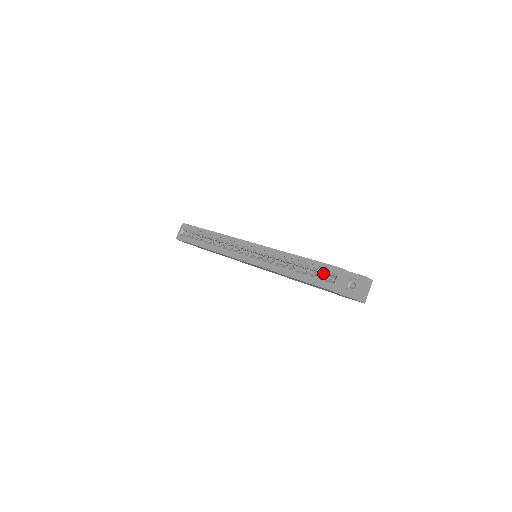
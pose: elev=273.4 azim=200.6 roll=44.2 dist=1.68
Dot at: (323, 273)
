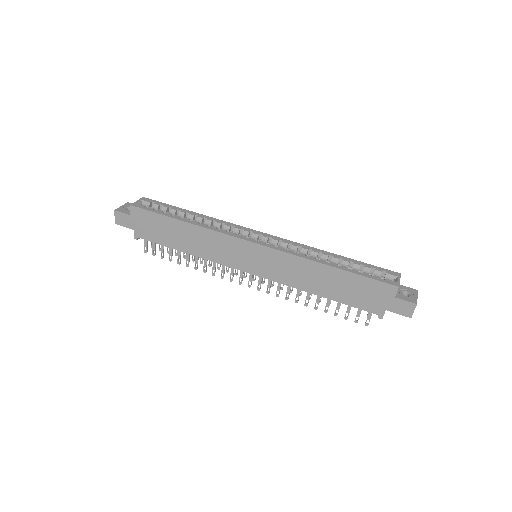
Dot at: occluded
